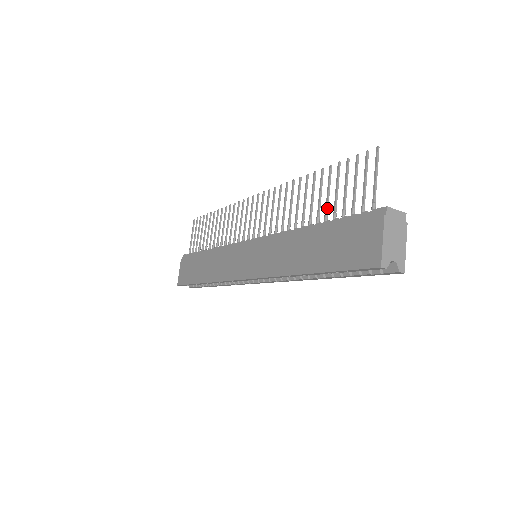
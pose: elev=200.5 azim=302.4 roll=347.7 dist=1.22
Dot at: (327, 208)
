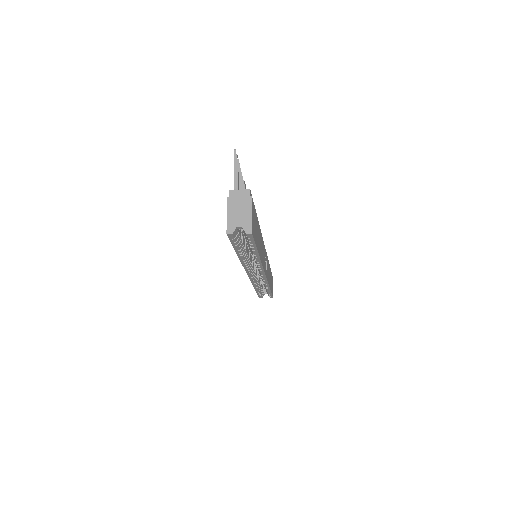
Dot at: occluded
